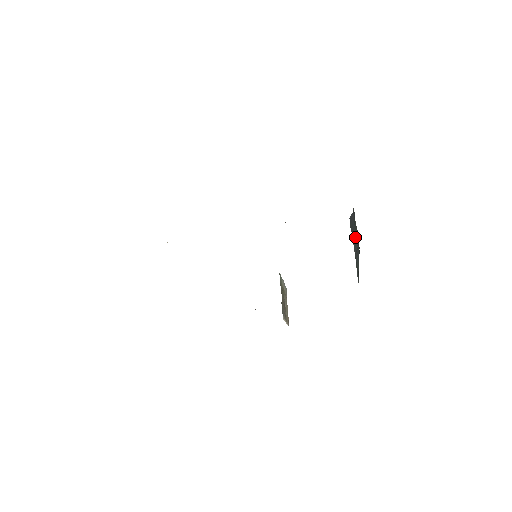
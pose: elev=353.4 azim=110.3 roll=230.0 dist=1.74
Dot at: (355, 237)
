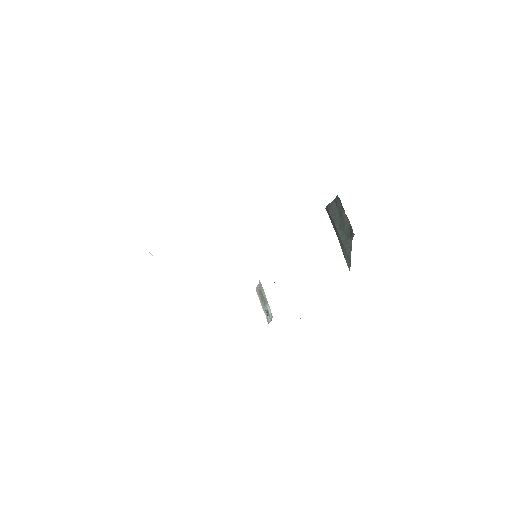
Dot at: (343, 227)
